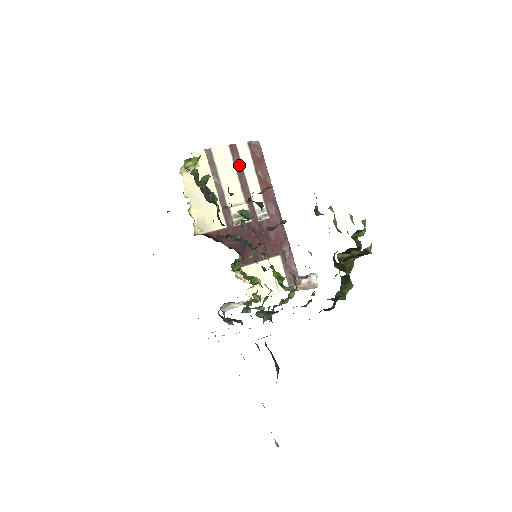
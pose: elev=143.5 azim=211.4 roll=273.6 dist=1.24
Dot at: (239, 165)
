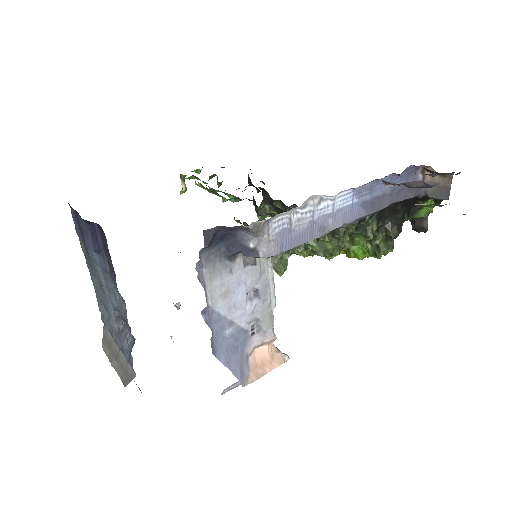
Dot at: occluded
